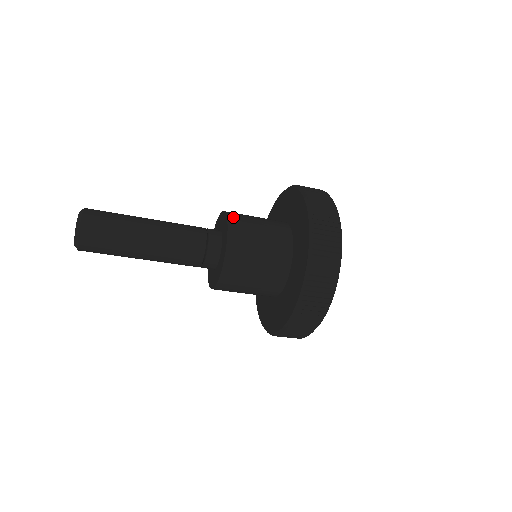
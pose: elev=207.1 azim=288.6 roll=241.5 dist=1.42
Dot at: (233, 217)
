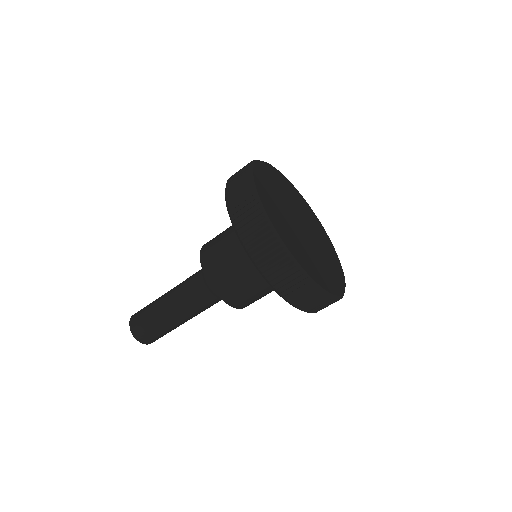
Dot at: (207, 243)
